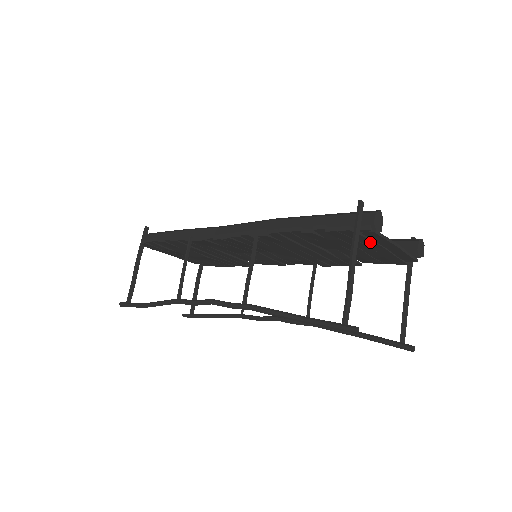
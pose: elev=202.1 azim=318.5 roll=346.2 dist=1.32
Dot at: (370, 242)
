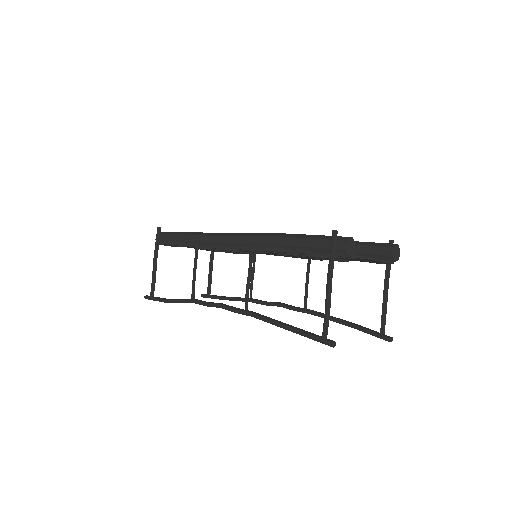
Dot at: occluded
